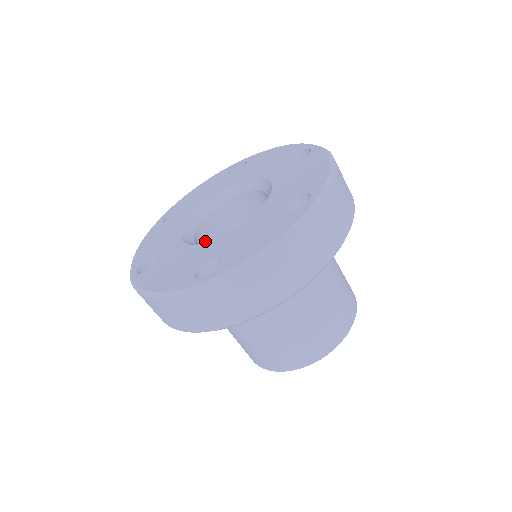
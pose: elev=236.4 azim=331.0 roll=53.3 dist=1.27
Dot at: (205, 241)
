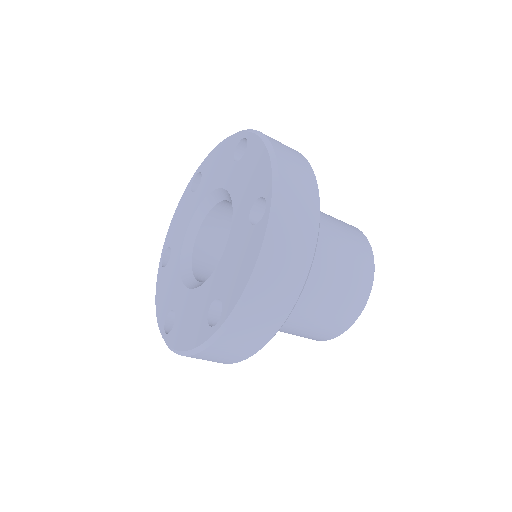
Dot at: (206, 268)
